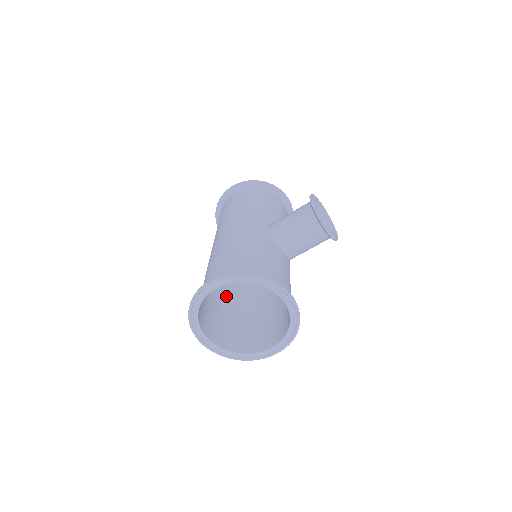
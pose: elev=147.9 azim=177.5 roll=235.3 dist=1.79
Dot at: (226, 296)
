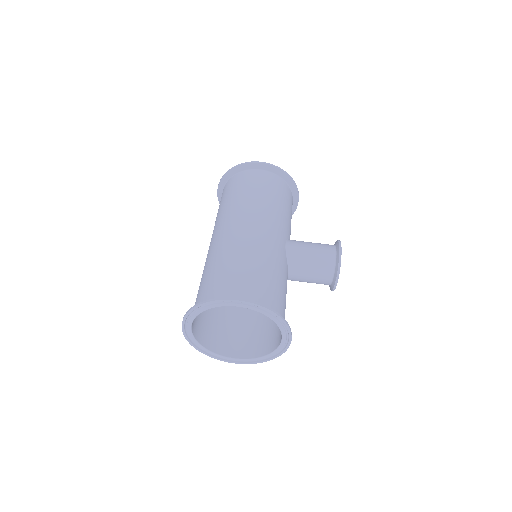
Dot at: occluded
